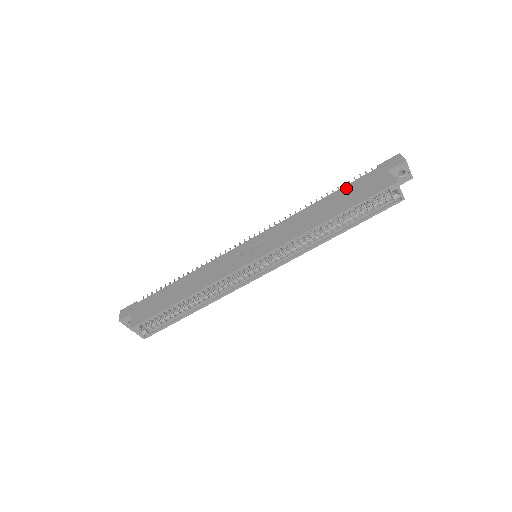
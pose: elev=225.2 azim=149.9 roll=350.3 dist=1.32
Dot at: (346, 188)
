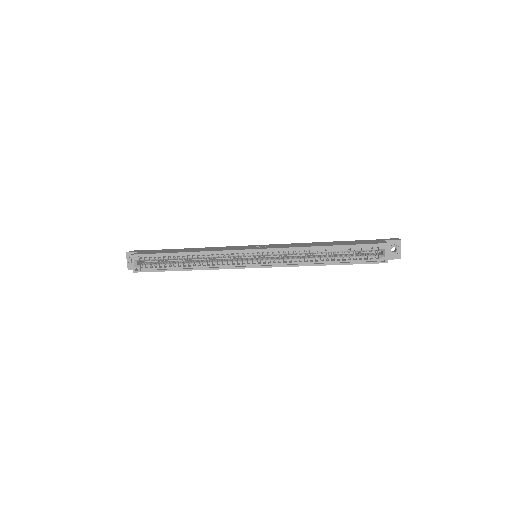
Dot at: (348, 241)
